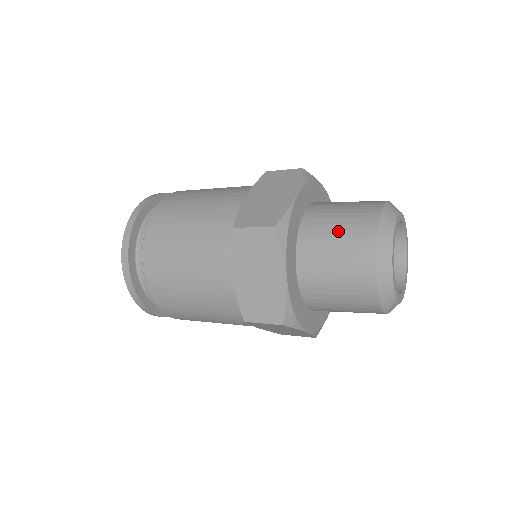
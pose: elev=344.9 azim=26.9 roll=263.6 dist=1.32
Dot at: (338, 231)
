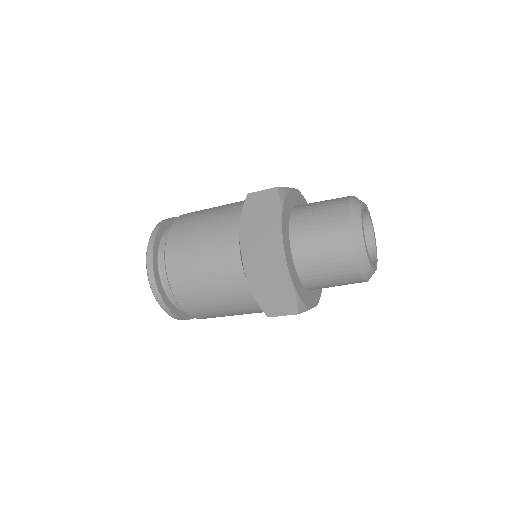
Dot at: (322, 203)
